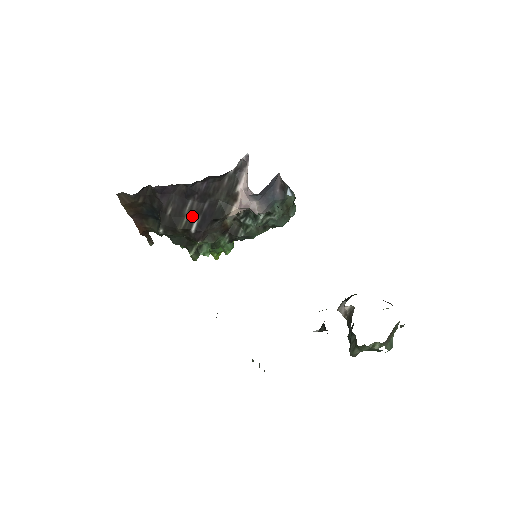
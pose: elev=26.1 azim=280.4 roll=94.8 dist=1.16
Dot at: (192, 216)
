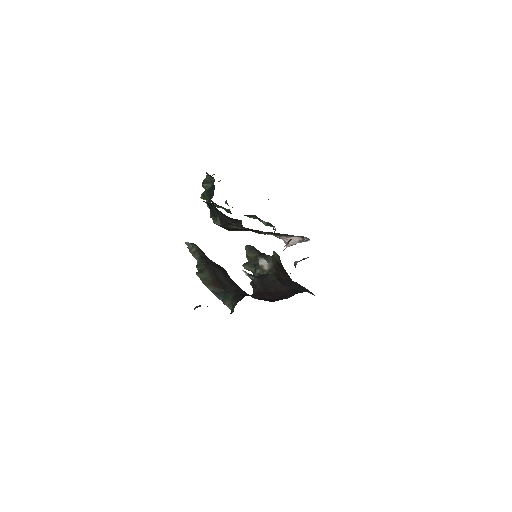
Dot at: occluded
